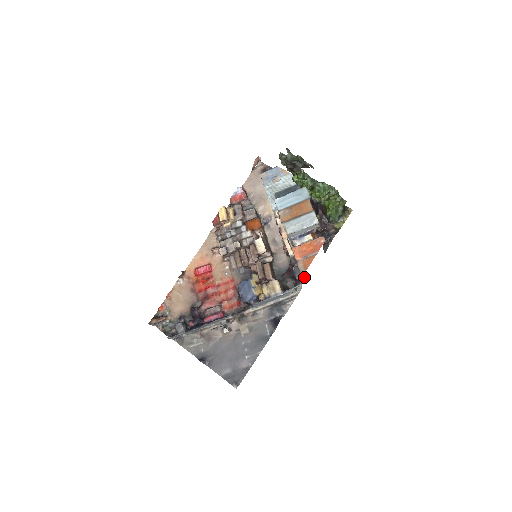
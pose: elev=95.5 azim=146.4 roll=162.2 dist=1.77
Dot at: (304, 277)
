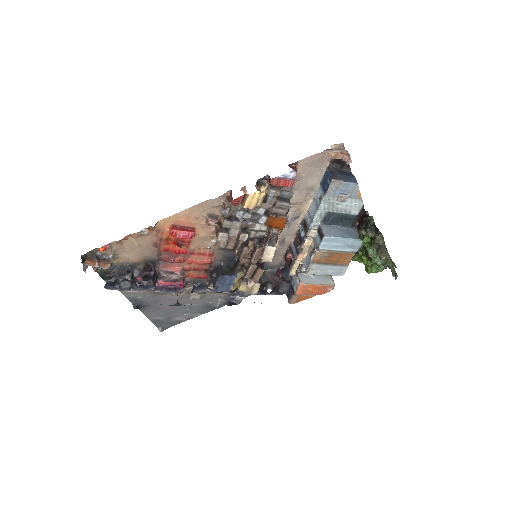
Dot at: occluded
